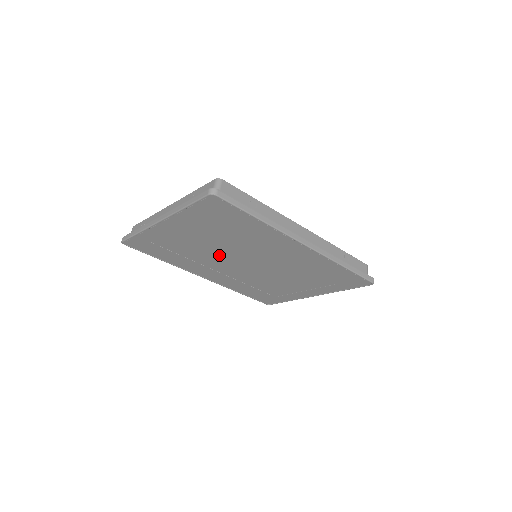
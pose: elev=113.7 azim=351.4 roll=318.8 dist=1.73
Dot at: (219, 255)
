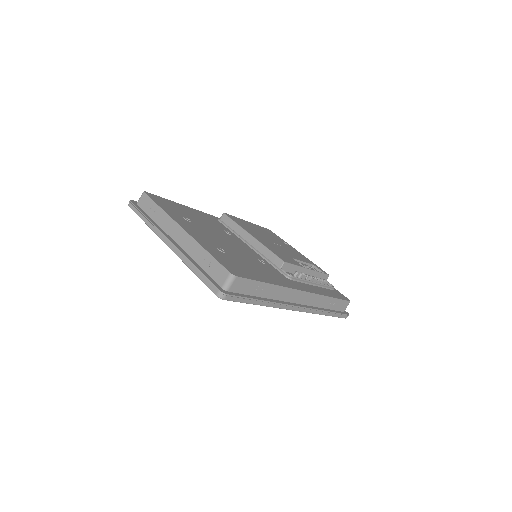
Dot at: occluded
